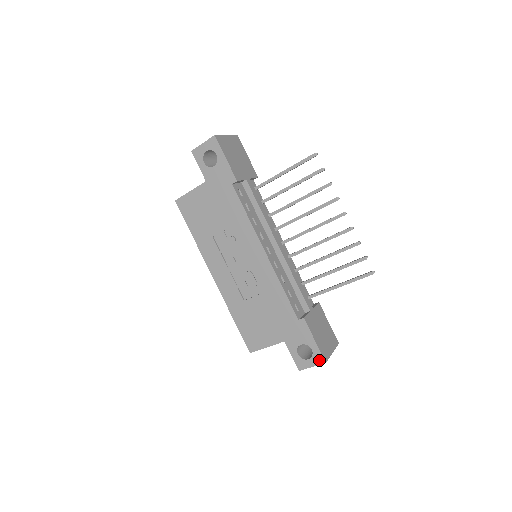
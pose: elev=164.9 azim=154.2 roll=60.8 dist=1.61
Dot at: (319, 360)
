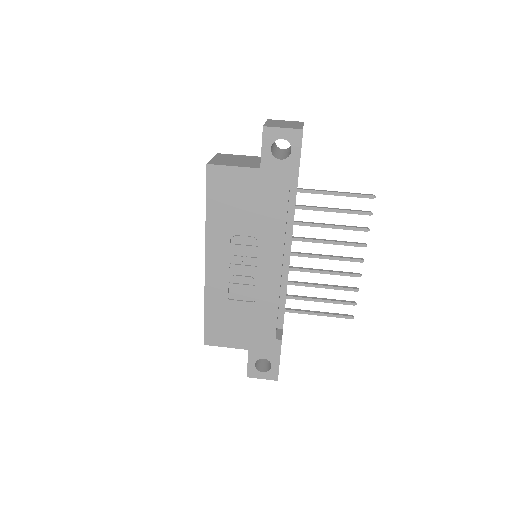
Dot at: (273, 376)
